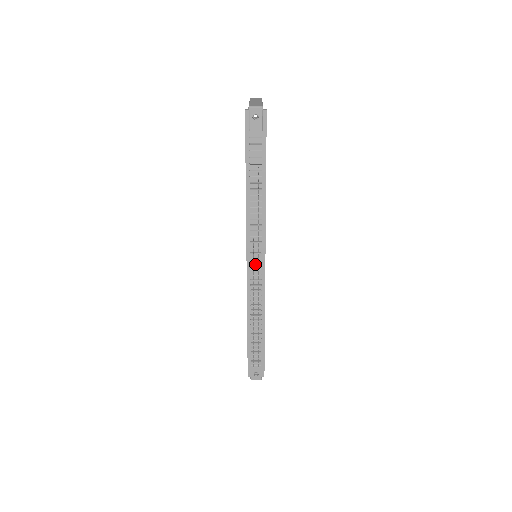
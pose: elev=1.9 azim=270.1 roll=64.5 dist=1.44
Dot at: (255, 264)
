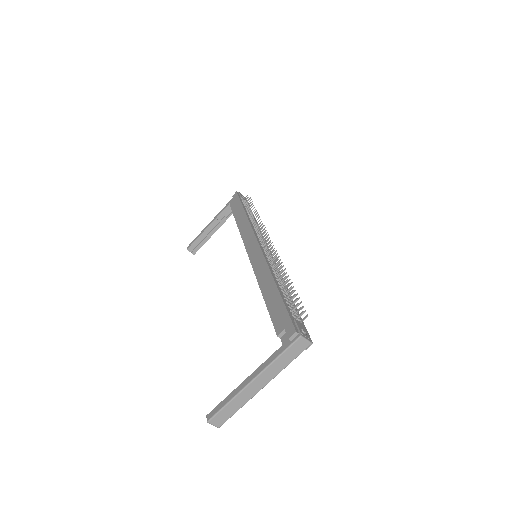
Dot at: (265, 247)
